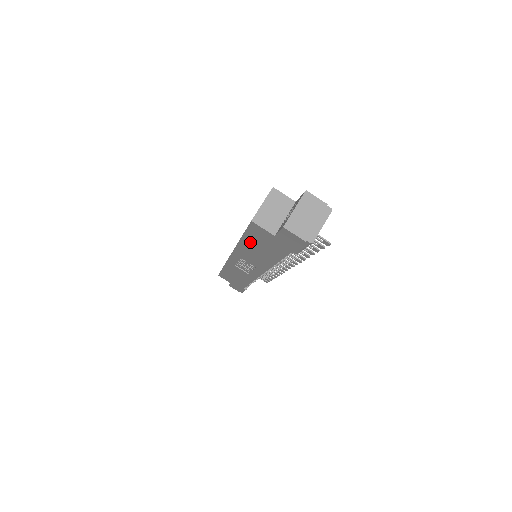
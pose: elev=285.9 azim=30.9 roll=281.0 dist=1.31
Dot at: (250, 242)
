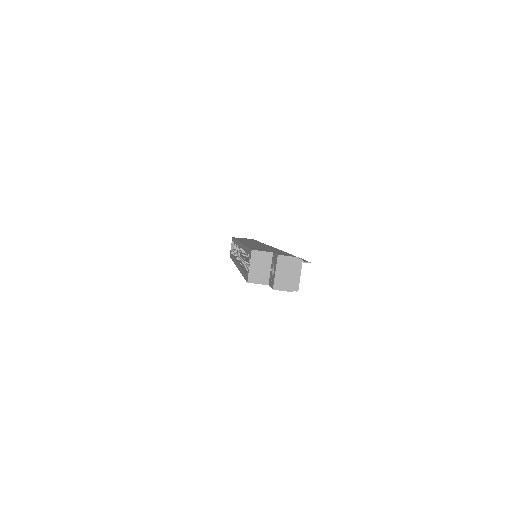
Dot at: occluded
